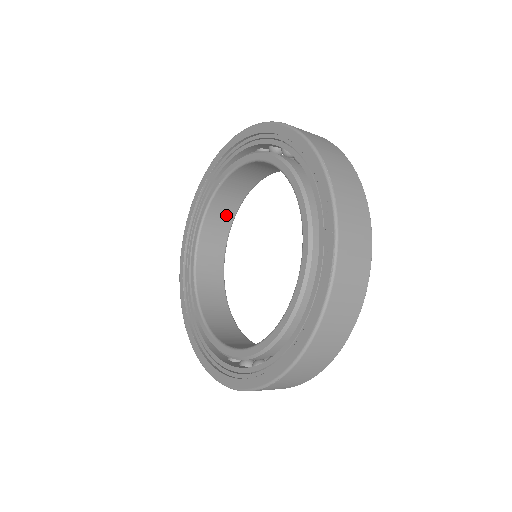
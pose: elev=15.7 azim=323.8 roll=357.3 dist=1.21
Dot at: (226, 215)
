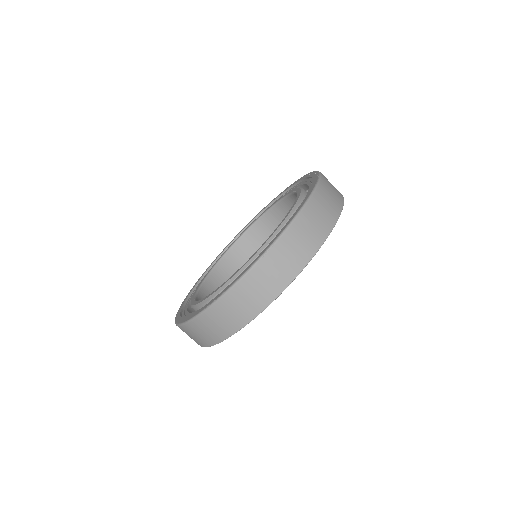
Dot at: (230, 276)
